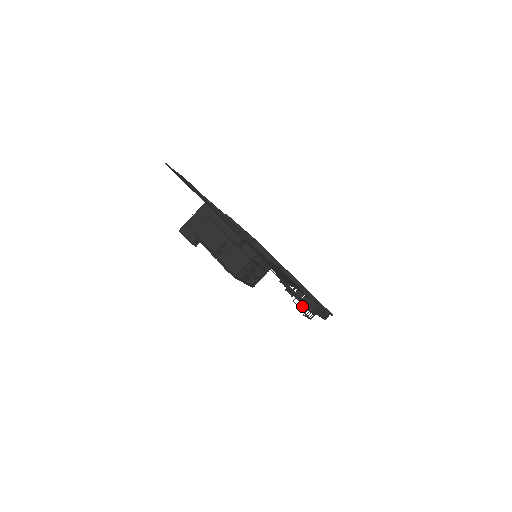
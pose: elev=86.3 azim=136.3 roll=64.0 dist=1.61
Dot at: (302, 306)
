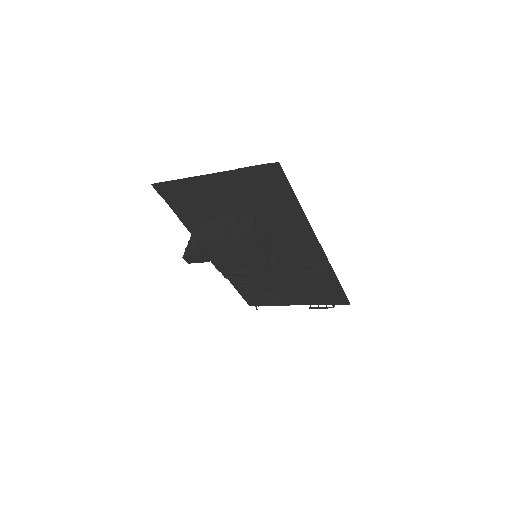
Dot at: occluded
